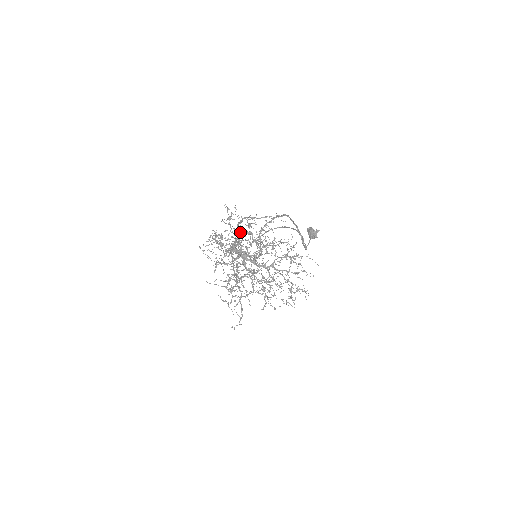
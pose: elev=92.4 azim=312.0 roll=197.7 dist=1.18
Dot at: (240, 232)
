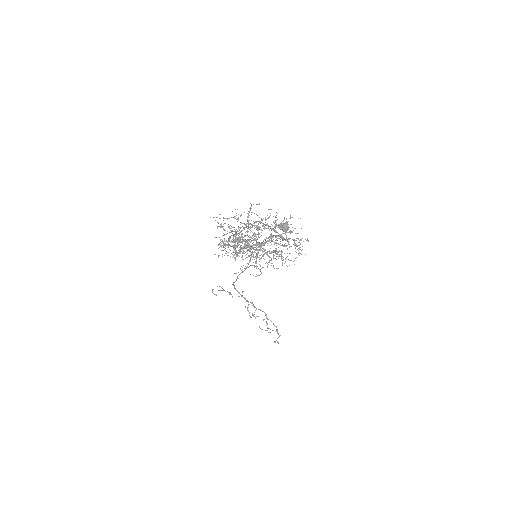
Dot at: occluded
